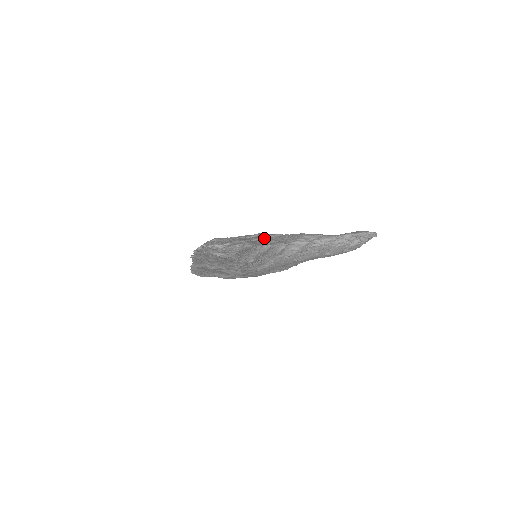
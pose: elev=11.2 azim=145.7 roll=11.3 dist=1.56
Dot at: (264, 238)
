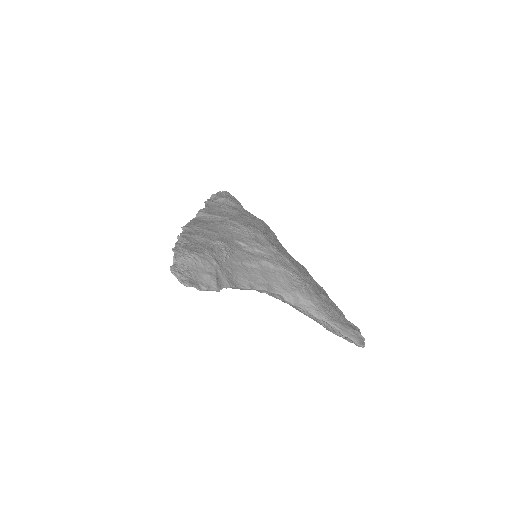
Dot at: (259, 267)
